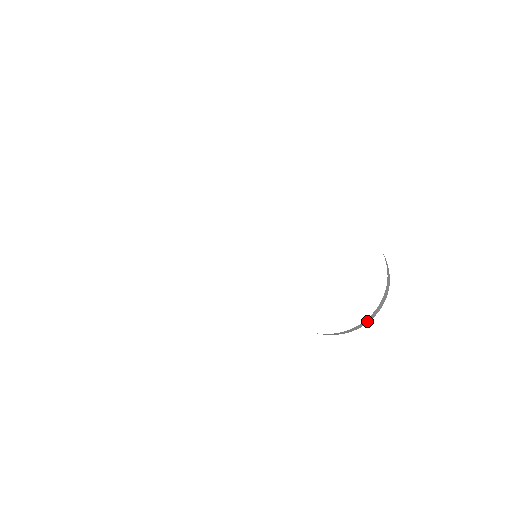
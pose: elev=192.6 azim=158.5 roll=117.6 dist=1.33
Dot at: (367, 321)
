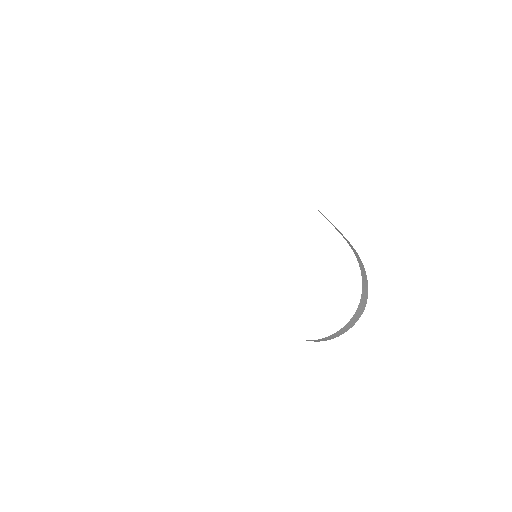
Dot at: (337, 335)
